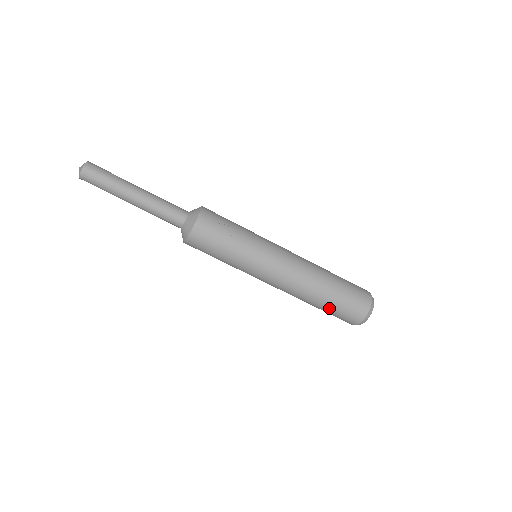
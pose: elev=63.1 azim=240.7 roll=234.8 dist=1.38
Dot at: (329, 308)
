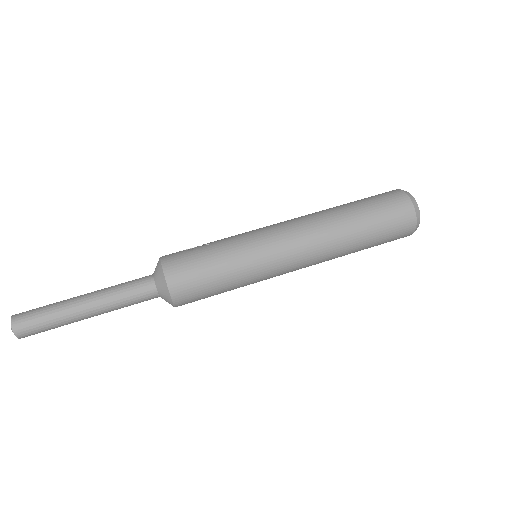
Dot at: (370, 220)
